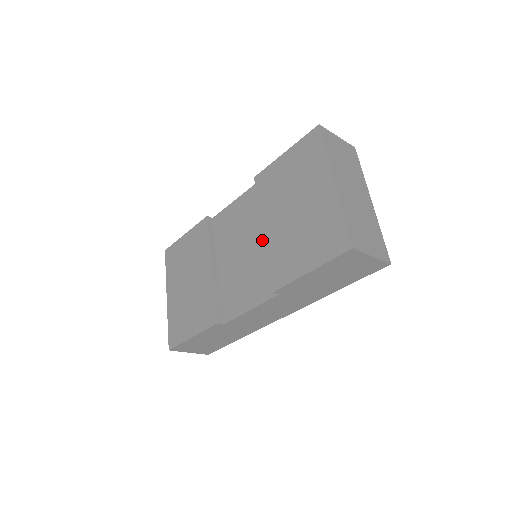
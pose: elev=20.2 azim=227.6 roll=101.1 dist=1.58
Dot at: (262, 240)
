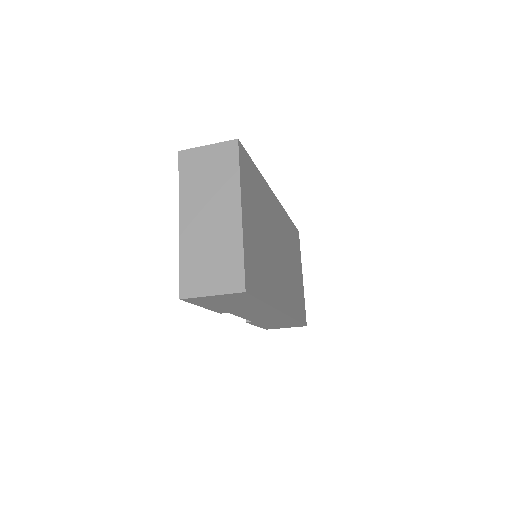
Dot at: occluded
